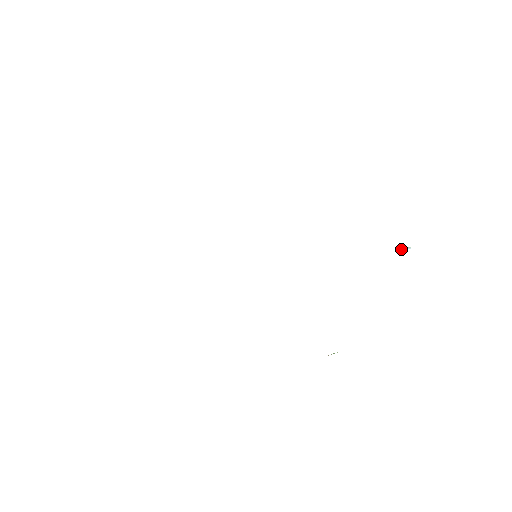
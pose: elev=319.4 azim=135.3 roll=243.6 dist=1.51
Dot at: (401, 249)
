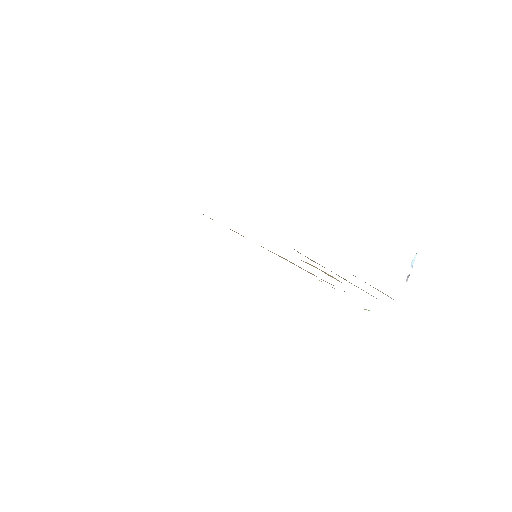
Dot at: (407, 278)
